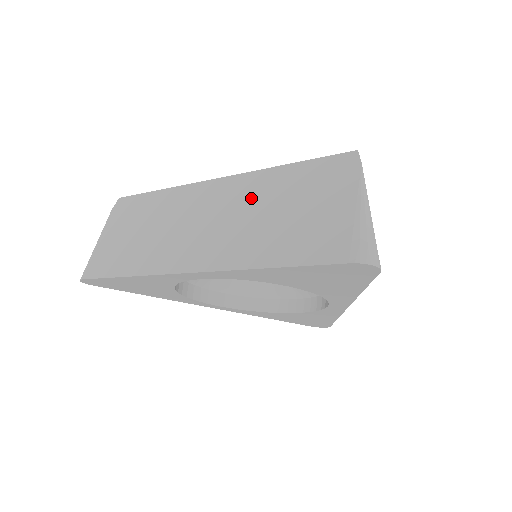
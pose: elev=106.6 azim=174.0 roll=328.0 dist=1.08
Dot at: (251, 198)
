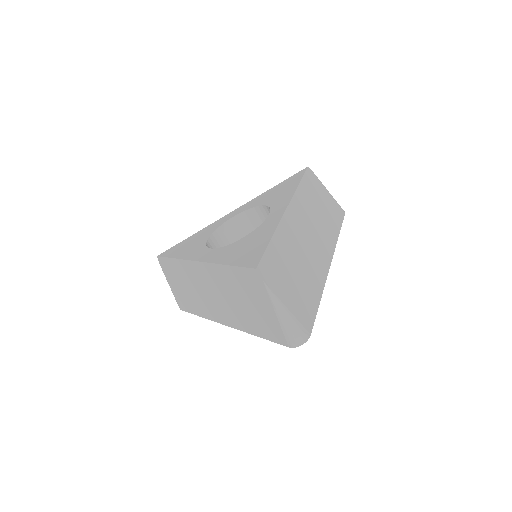
Dot at: (223, 285)
